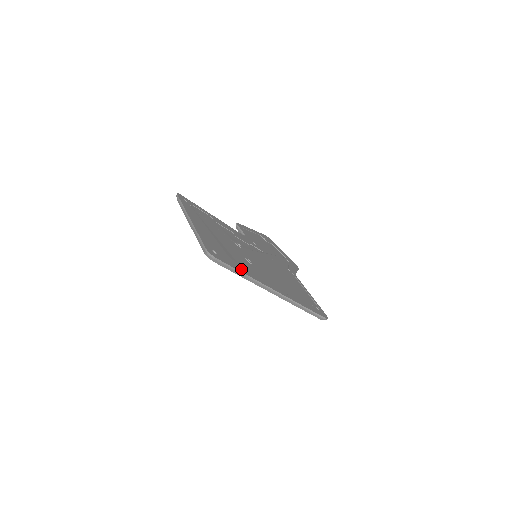
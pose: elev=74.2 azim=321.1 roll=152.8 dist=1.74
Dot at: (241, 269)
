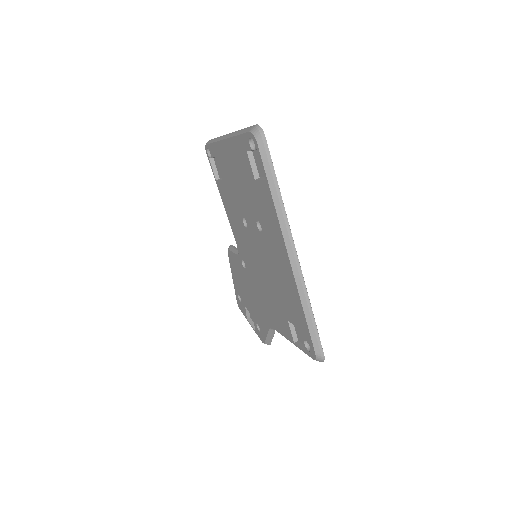
Dot at: occluded
